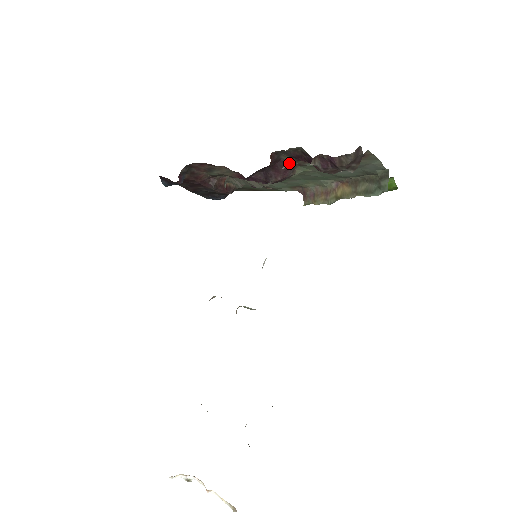
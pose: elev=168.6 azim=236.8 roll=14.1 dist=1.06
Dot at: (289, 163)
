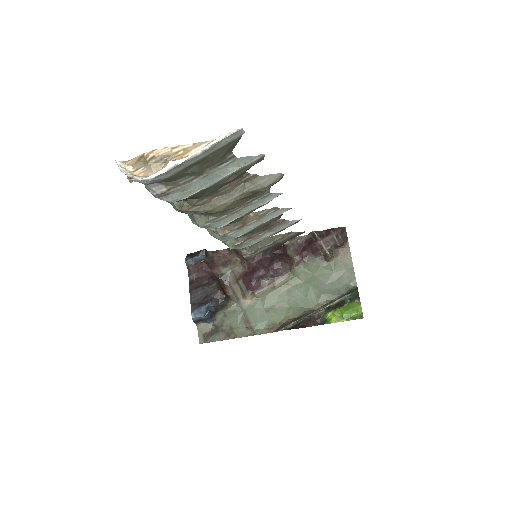
Dot at: (291, 258)
